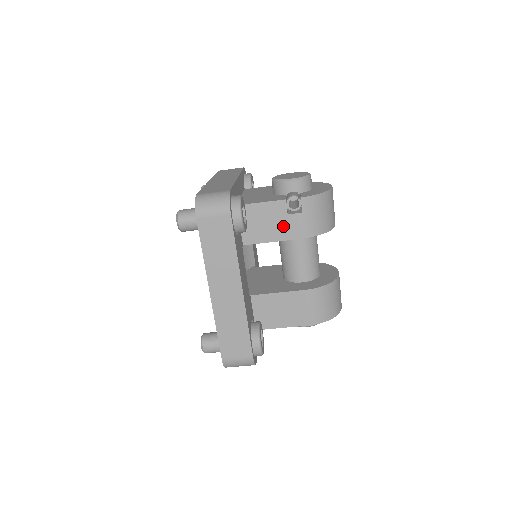
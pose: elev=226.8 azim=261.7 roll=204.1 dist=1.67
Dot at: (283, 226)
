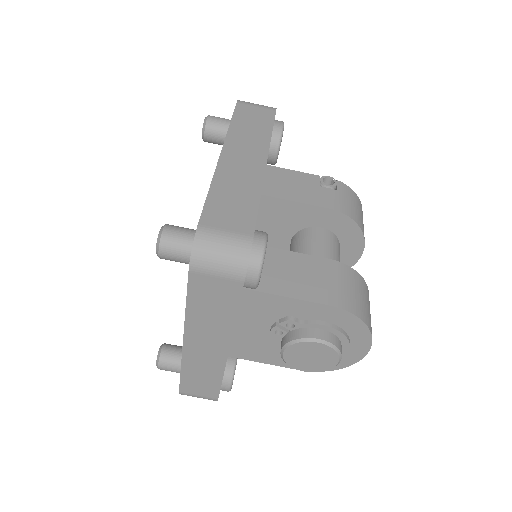
Dot at: (313, 193)
